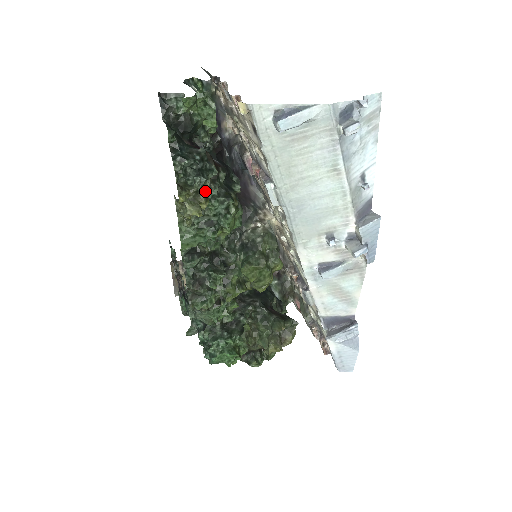
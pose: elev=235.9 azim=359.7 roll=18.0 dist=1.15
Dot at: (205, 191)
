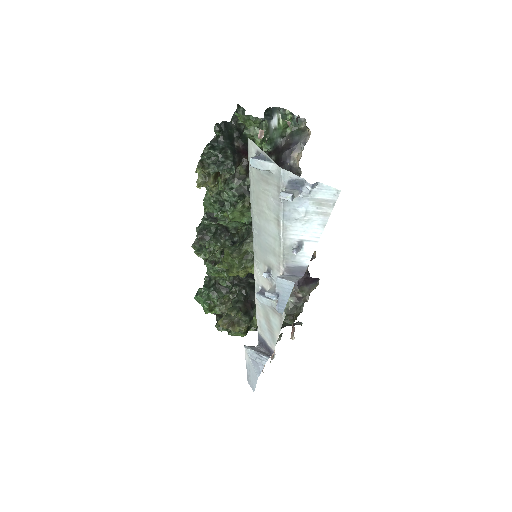
Dot at: (223, 179)
